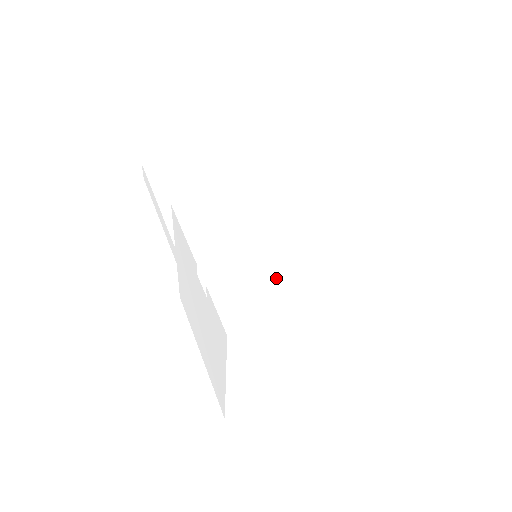
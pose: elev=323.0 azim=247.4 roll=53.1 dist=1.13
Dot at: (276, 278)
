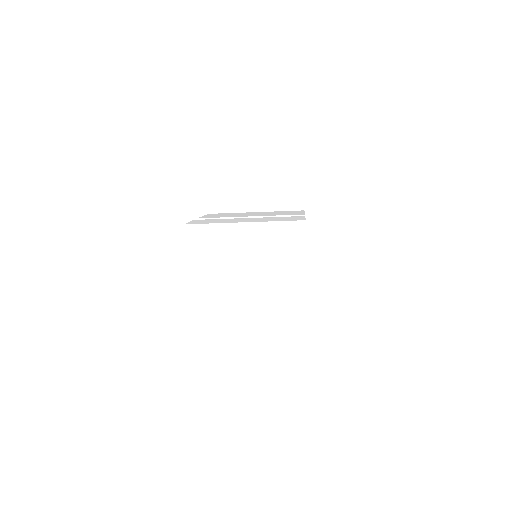
Dot at: (231, 219)
